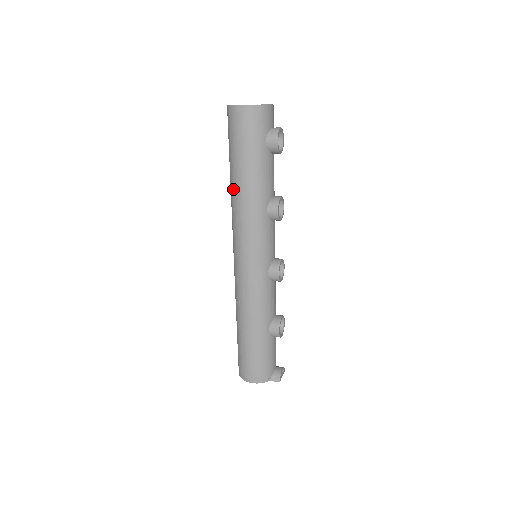
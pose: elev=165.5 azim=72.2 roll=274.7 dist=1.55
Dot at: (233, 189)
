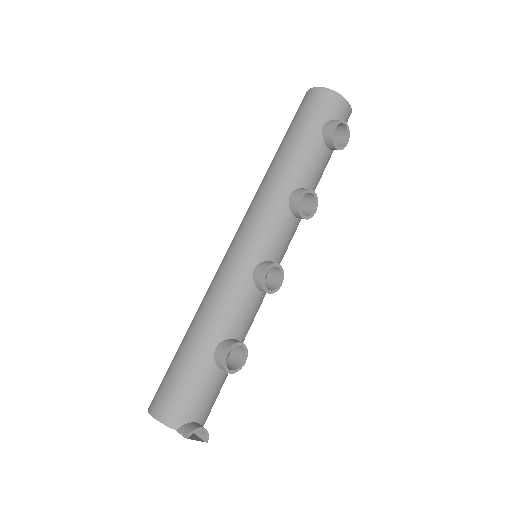
Dot at: occluded
